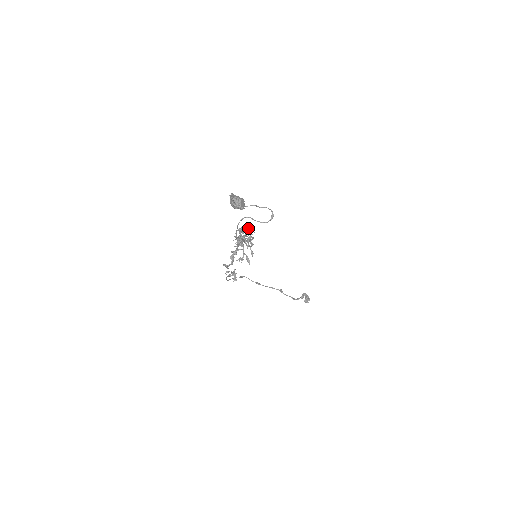
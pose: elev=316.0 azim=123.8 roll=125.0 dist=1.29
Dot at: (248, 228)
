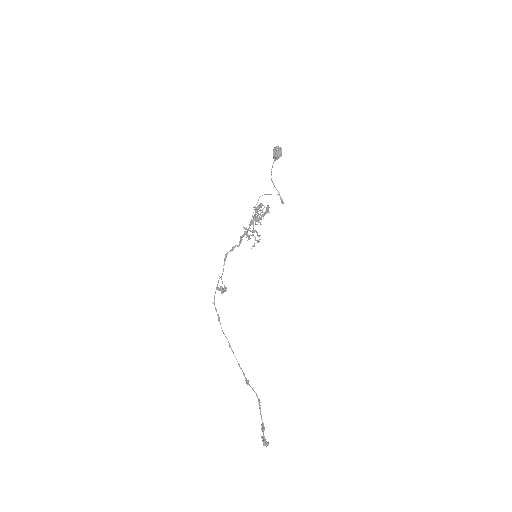
Dot at: occluded
